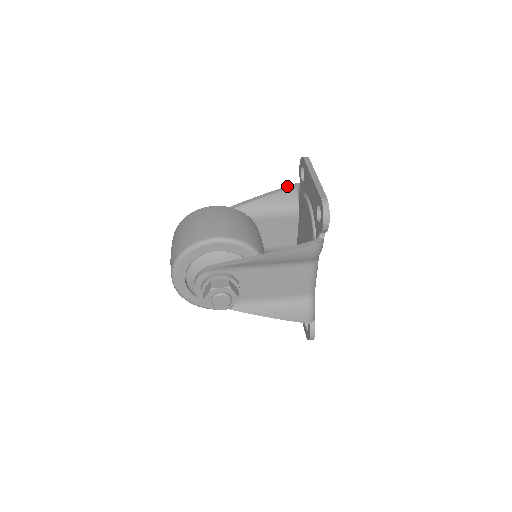
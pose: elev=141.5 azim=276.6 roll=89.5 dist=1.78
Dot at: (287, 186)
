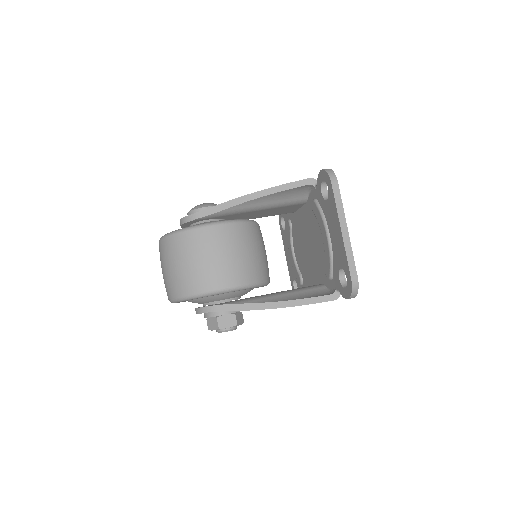
Dot at: (299, 181)
